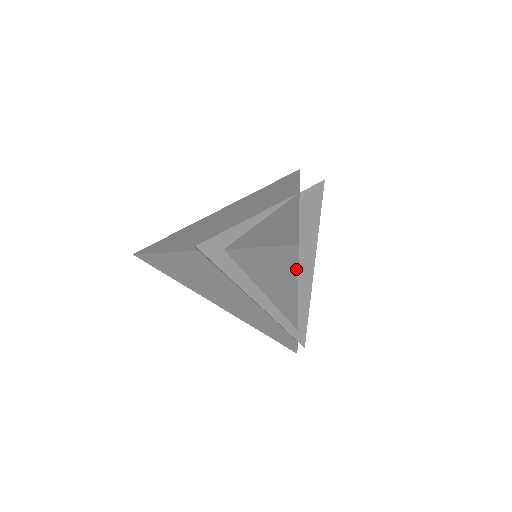
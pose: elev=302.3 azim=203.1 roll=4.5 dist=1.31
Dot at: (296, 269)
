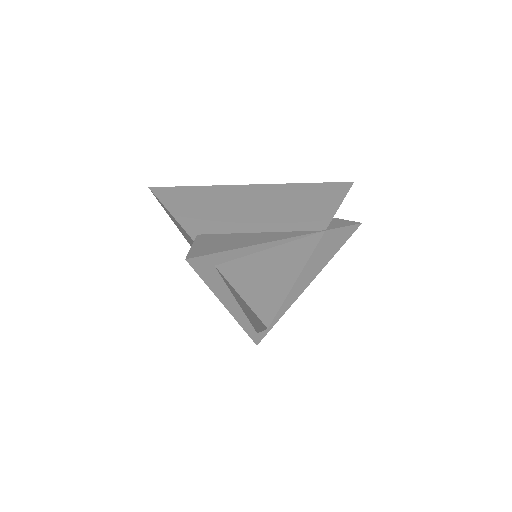
Dot at: (263, 328)
